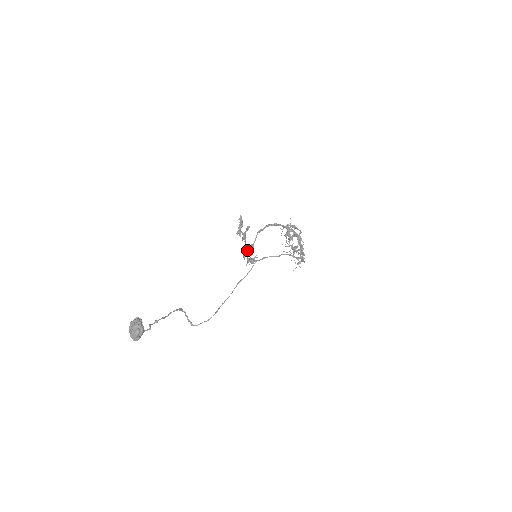
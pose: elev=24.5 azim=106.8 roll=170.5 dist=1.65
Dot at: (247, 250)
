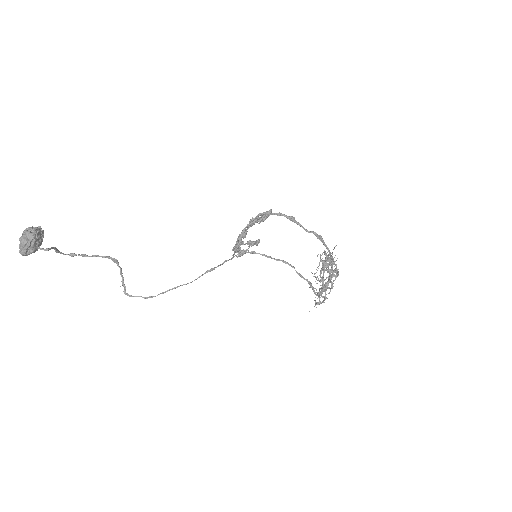
Dot at: occluded
